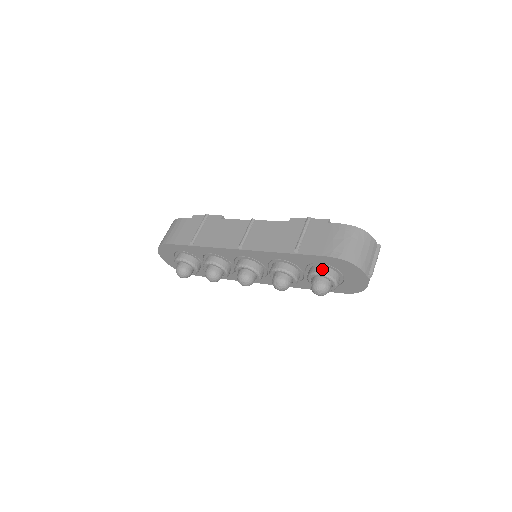
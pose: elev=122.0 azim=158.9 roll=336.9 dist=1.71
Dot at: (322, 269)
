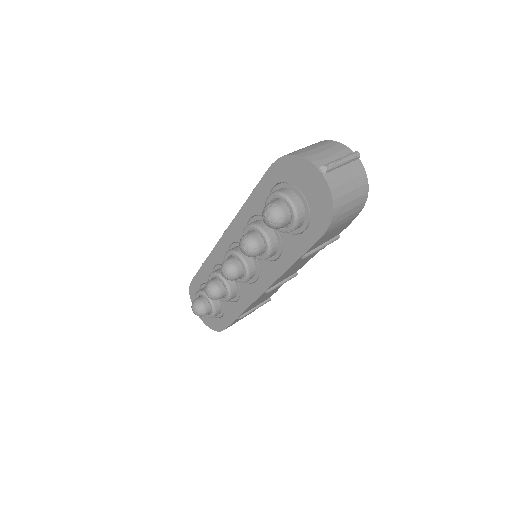
Dot at: (274, 191)
